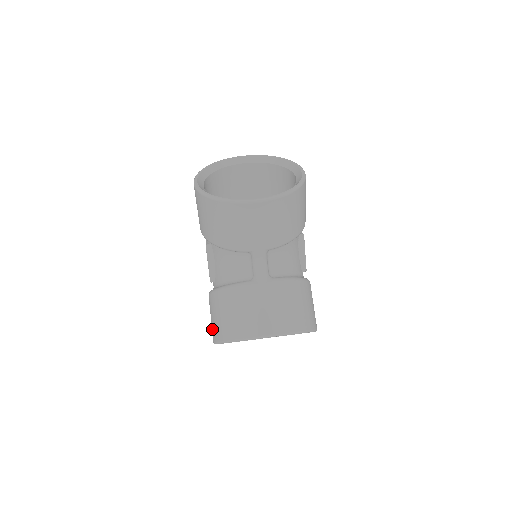
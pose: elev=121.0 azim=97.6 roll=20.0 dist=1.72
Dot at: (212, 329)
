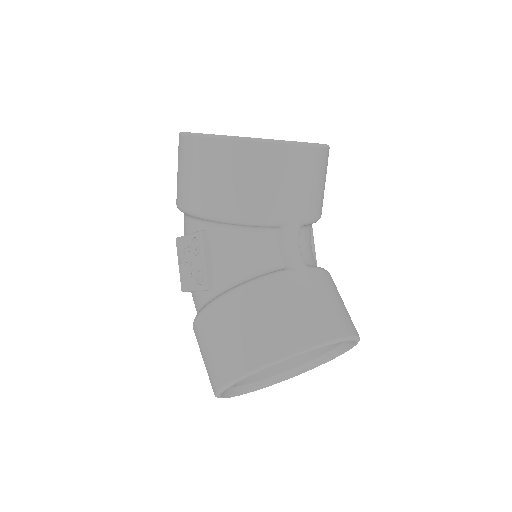
Dot at: (221, 361)
